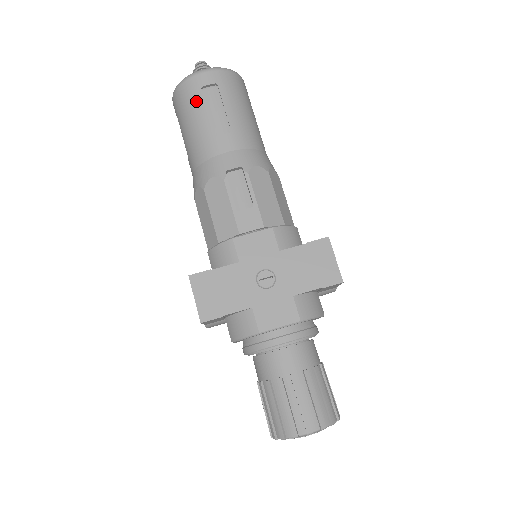
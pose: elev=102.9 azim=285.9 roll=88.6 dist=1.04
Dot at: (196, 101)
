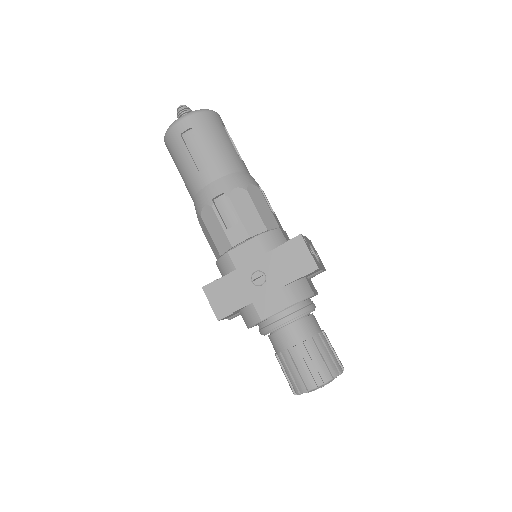
Dot at: (179, 146)
